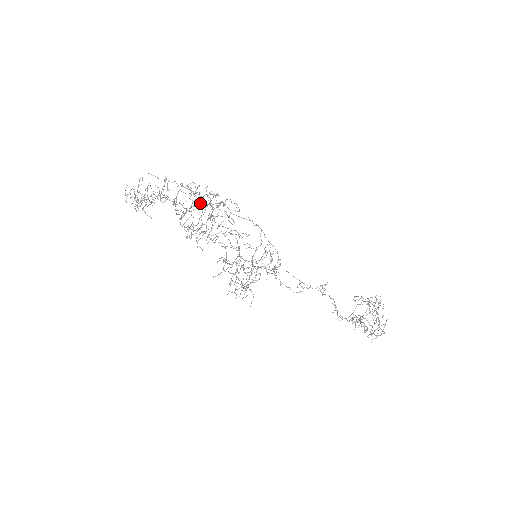
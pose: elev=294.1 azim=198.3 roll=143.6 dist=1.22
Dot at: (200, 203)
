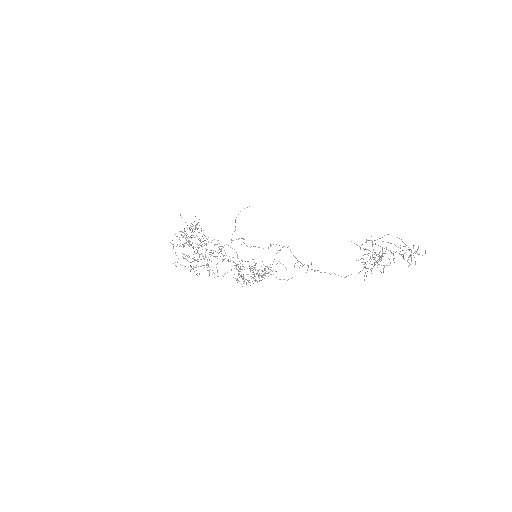
Dot at: (188, 267)
